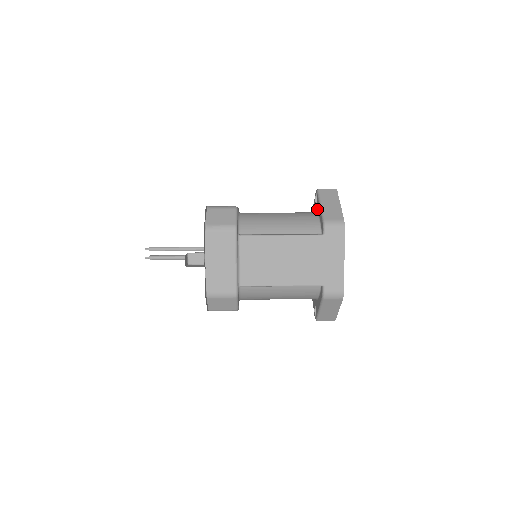
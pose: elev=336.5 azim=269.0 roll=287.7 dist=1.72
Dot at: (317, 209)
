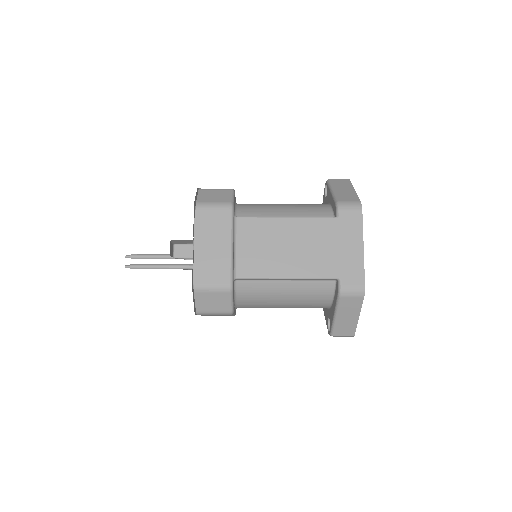
Dot at: (327, 200)
